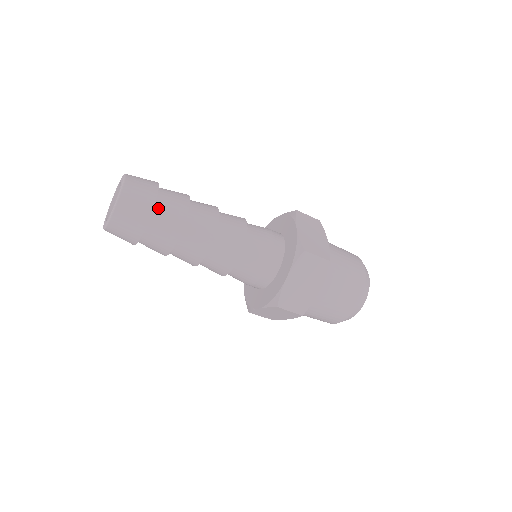
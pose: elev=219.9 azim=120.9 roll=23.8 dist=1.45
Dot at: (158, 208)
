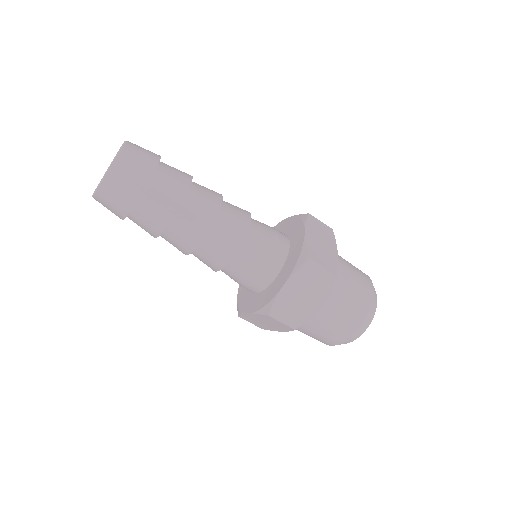
Dot at: (163, 163)
